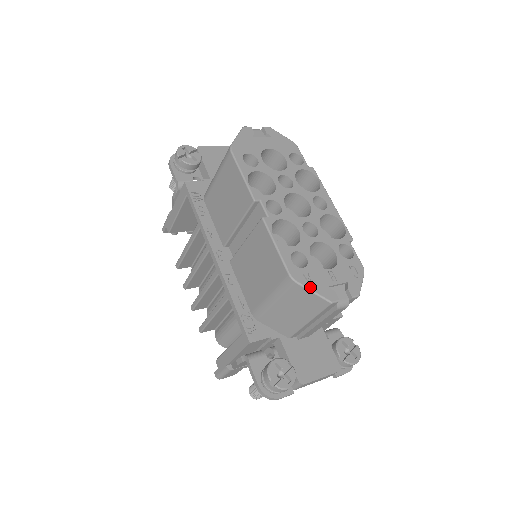
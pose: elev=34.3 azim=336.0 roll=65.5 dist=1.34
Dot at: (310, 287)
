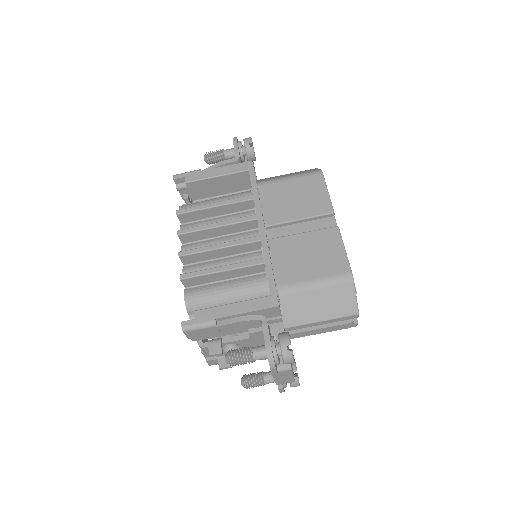
Dot at: (356, 292)
